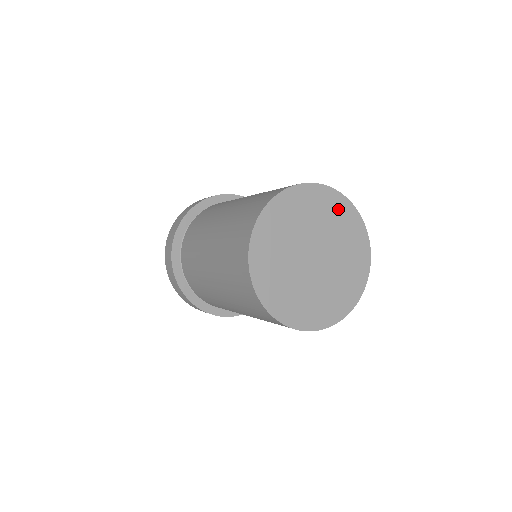
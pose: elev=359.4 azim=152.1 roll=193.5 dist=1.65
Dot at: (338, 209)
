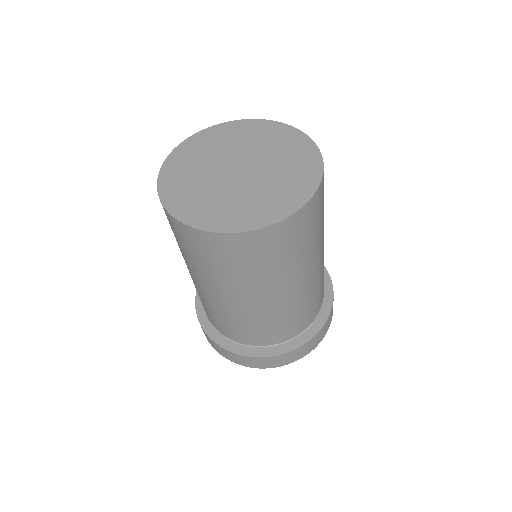
Dot at: (246, 130)
